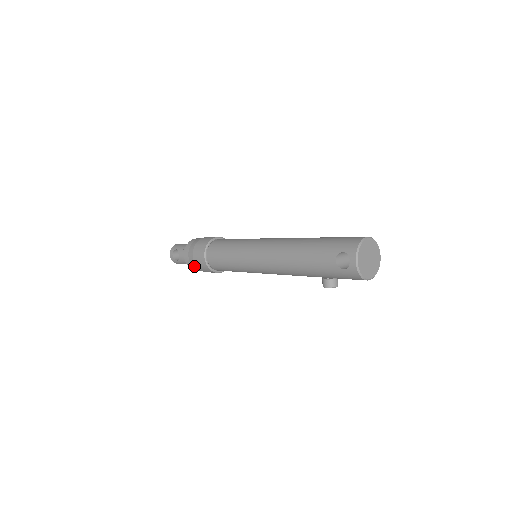
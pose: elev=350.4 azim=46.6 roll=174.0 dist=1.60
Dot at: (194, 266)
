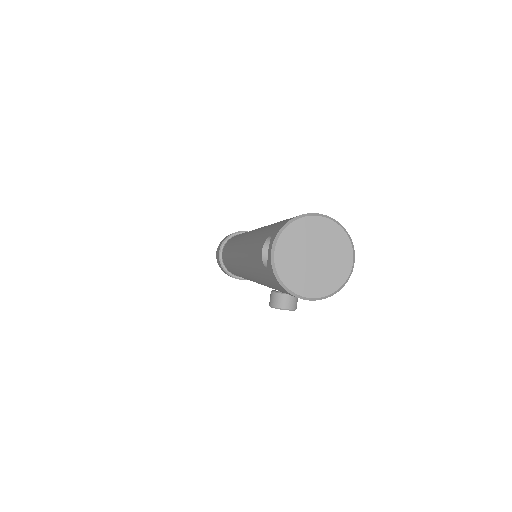
Dot at: occluded
